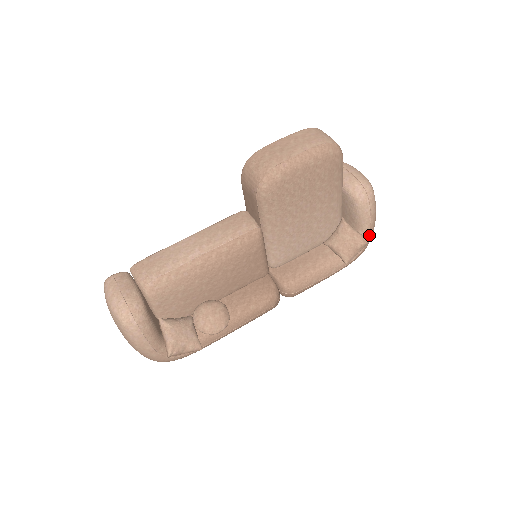
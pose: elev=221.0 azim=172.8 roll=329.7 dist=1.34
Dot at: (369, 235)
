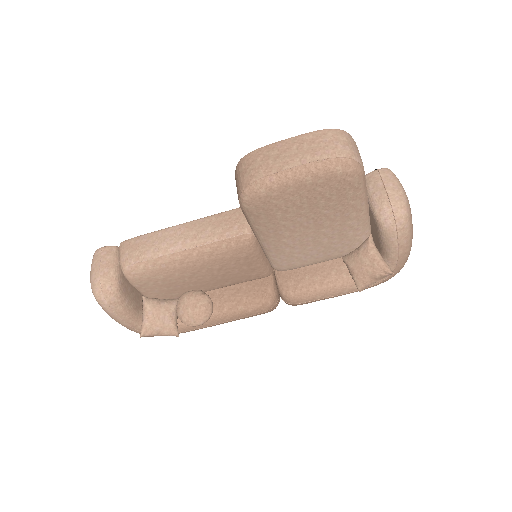
Dot at: (397, 264)
